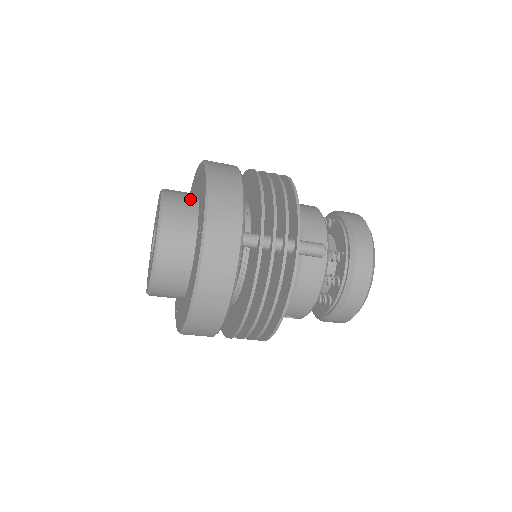
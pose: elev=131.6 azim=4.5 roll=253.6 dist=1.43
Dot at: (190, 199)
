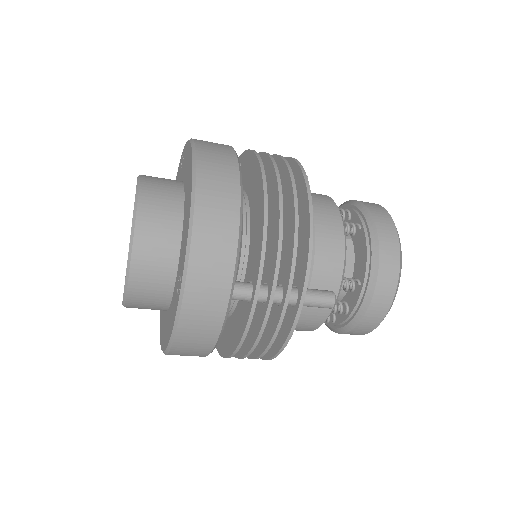
Dot at: (172, 212)
